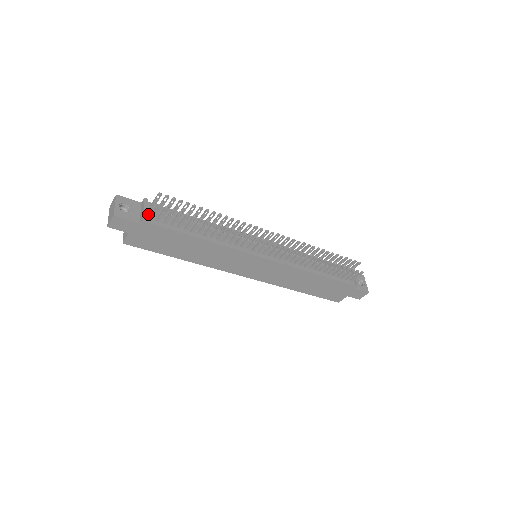
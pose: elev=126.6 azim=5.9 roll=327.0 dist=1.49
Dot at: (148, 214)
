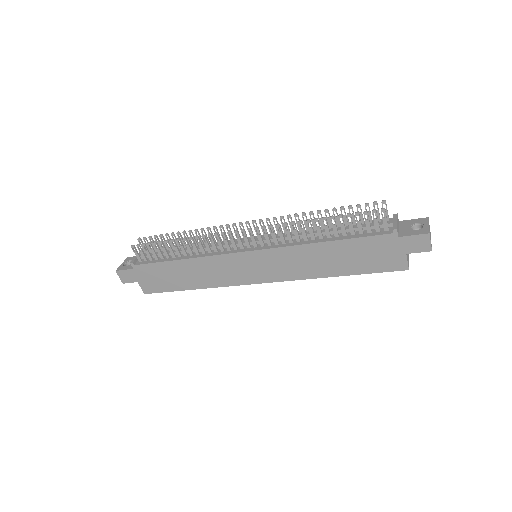
Dot at: occluded
